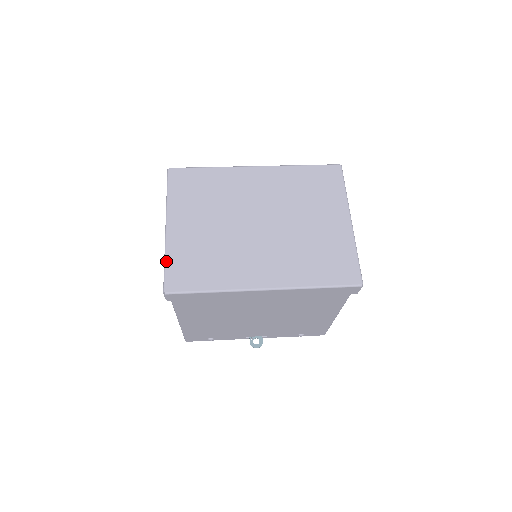
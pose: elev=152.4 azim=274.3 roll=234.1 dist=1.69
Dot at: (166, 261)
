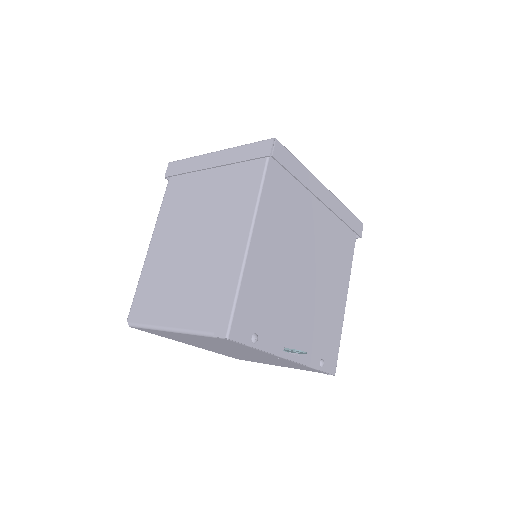
Dot at: (248, 144)
